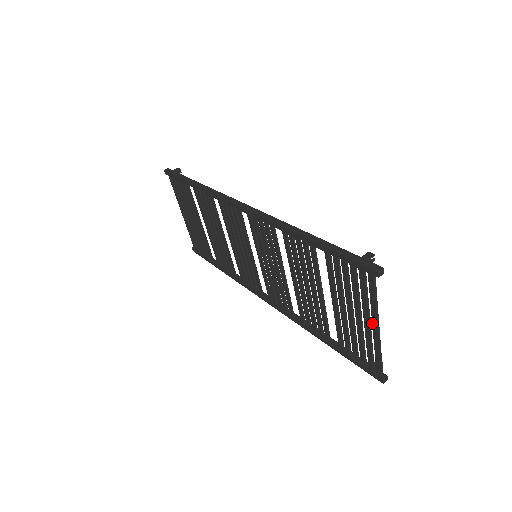
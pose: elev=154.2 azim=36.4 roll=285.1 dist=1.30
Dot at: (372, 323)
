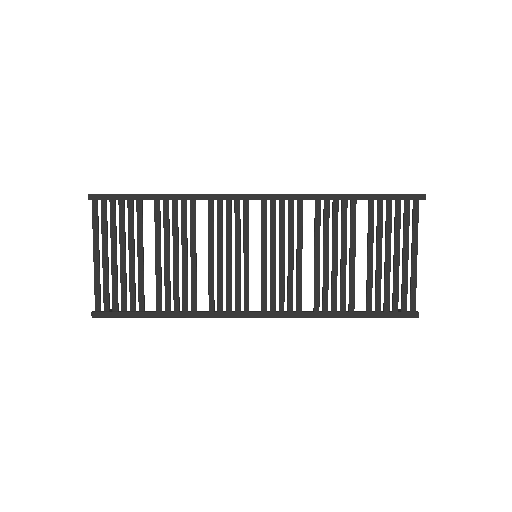
Dot at: (412, 253)
